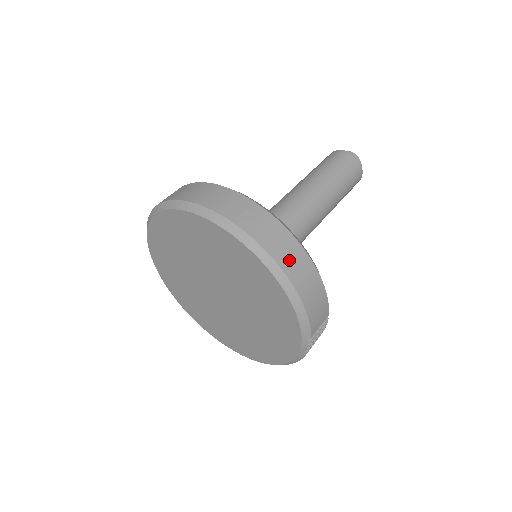
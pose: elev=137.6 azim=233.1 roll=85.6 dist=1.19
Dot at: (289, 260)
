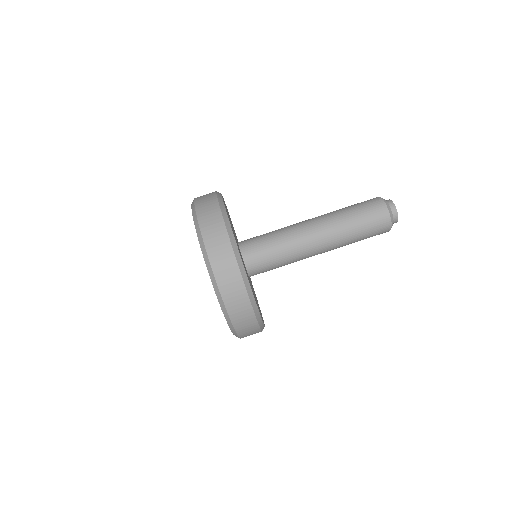
Dot at: (237, 310)
